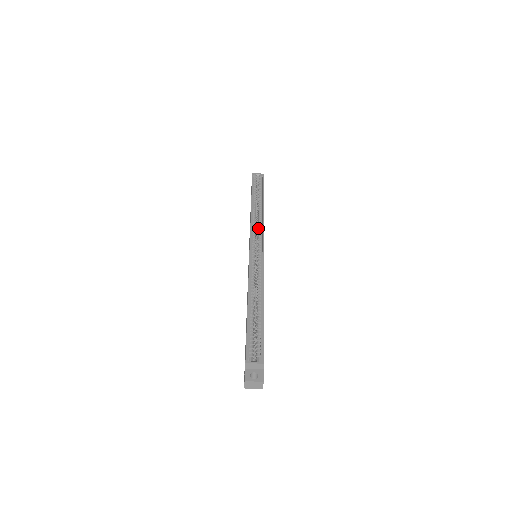
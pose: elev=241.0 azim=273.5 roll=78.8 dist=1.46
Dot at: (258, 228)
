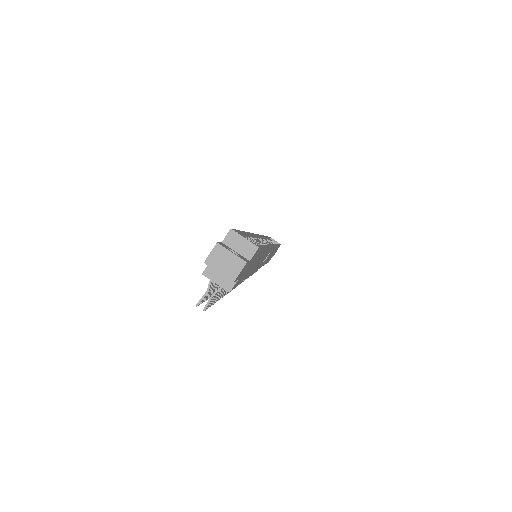
Dot at: occluded
